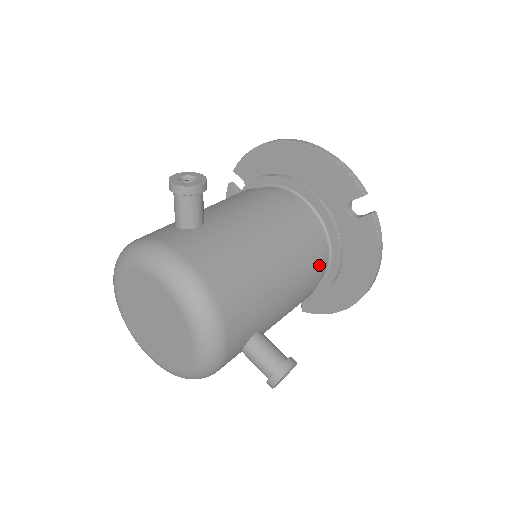
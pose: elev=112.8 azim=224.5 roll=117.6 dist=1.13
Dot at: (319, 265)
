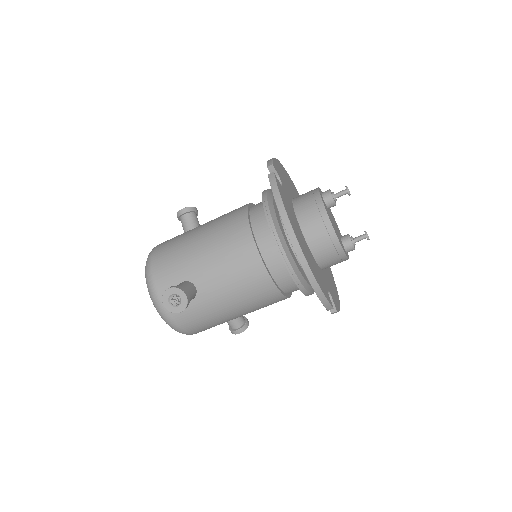
Dot at: (248, 233)
